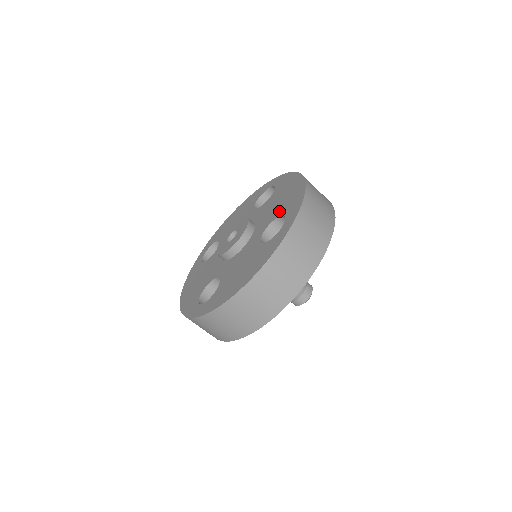
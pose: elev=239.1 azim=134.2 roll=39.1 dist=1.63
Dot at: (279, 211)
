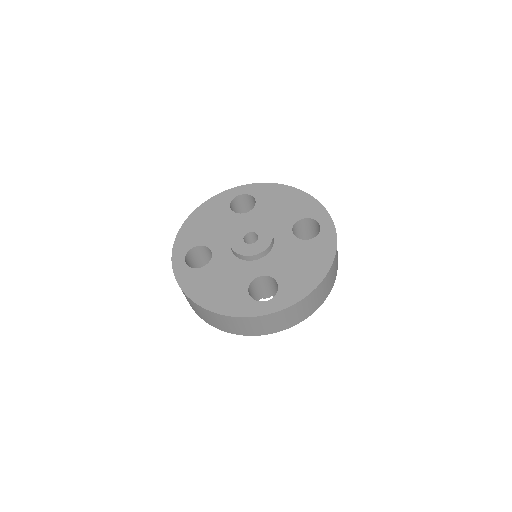
Dot at: (295, 215)
